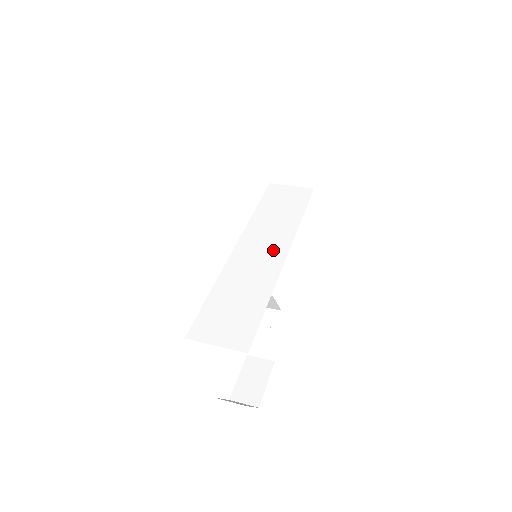
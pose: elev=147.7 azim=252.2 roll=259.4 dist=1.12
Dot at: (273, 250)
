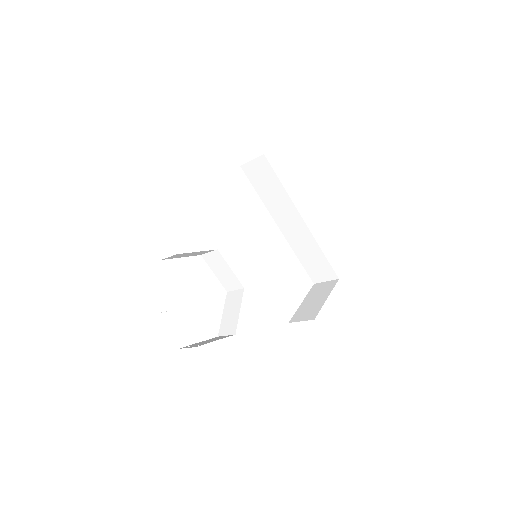
Dot at: occluded
